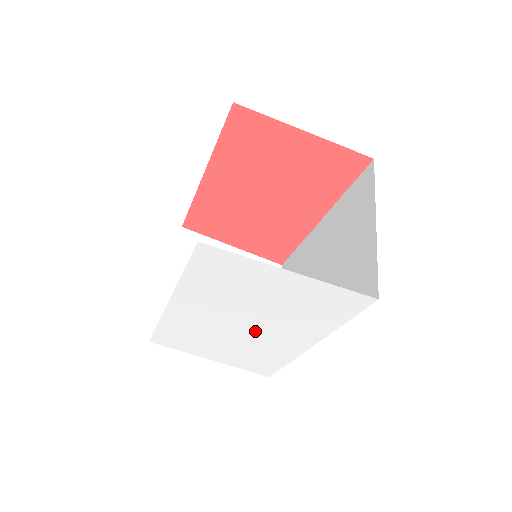
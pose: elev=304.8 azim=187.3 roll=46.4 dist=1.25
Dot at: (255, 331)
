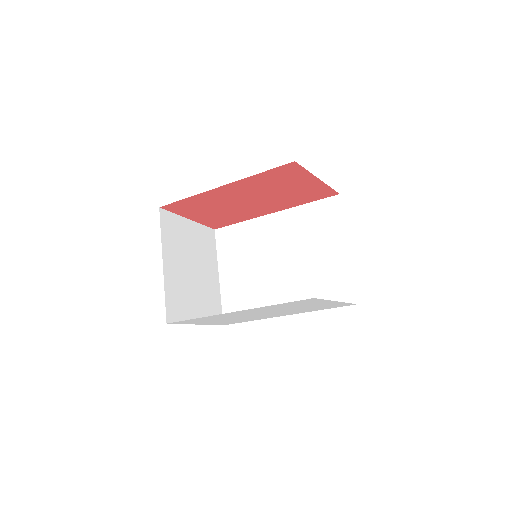
Dot at: occluded
